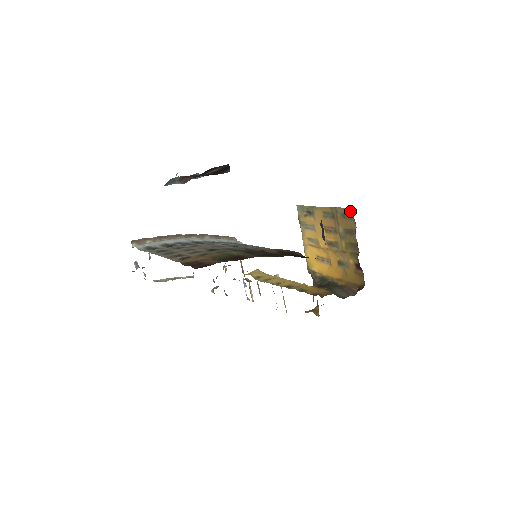
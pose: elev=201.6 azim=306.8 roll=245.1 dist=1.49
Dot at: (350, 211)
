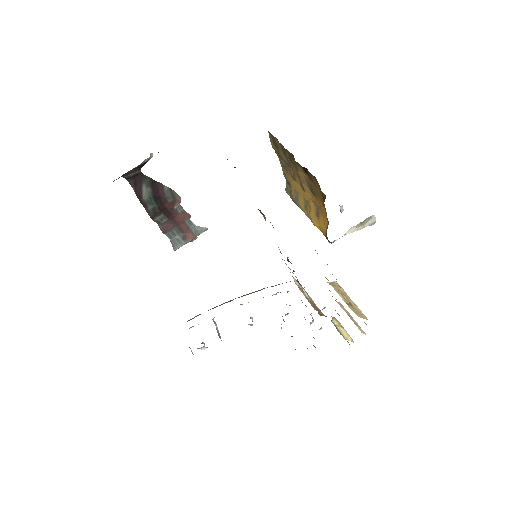
Dot at: (269, 134)
